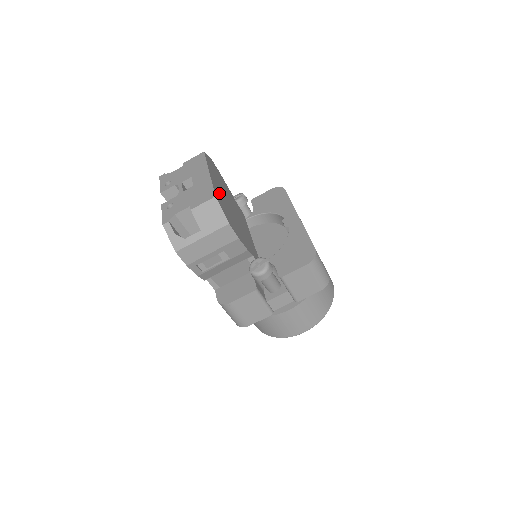
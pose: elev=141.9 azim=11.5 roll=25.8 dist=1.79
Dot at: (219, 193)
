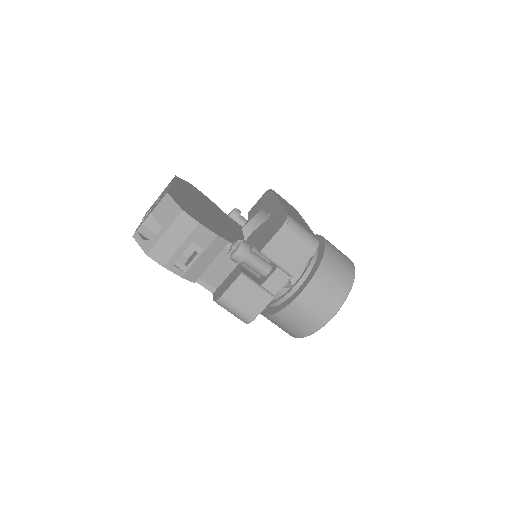
Dot at: (182, 196)
